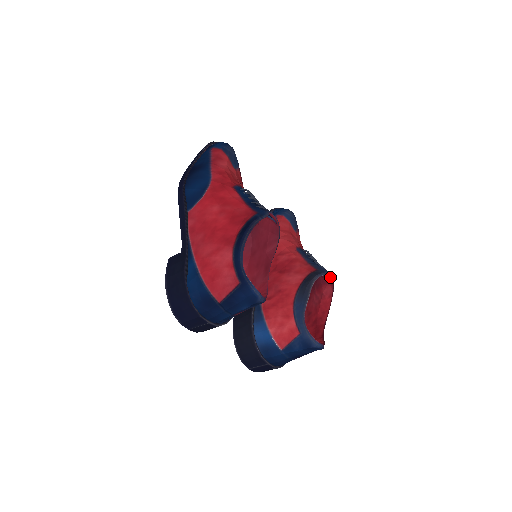
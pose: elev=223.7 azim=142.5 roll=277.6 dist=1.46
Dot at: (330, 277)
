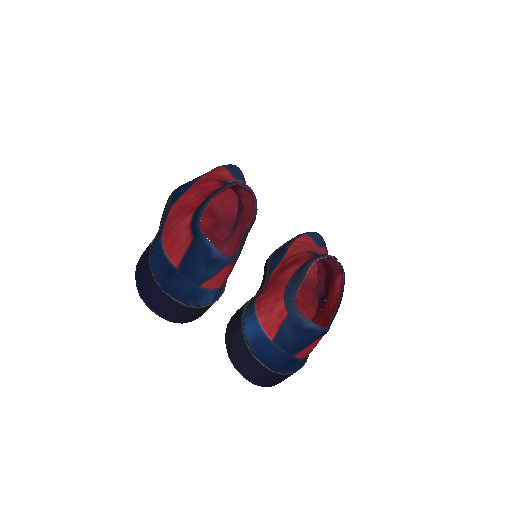
Dot at: (336, 261)
